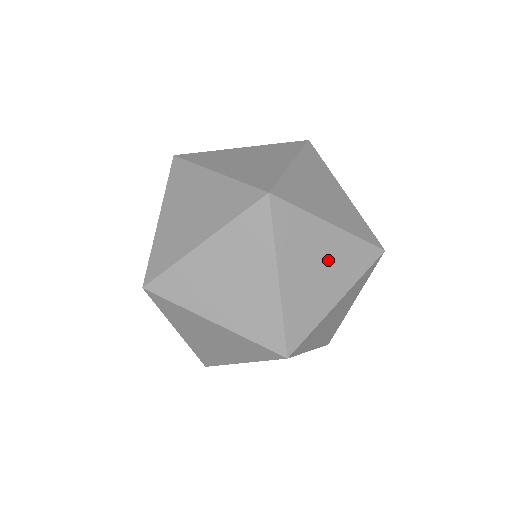
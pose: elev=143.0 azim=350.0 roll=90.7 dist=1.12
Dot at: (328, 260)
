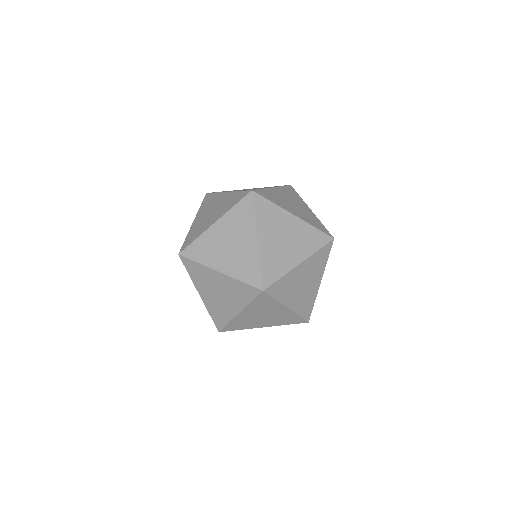
Dot at: (290, 199)
